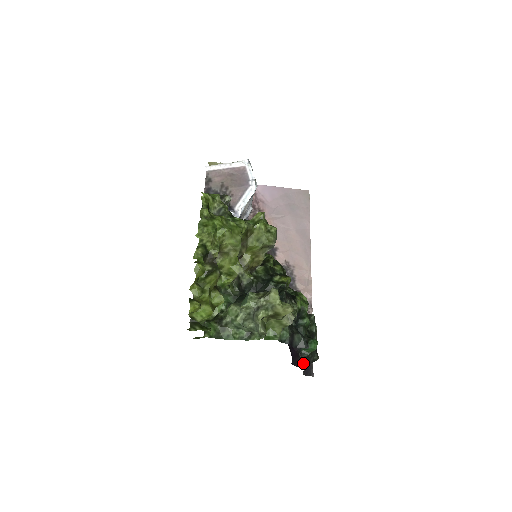
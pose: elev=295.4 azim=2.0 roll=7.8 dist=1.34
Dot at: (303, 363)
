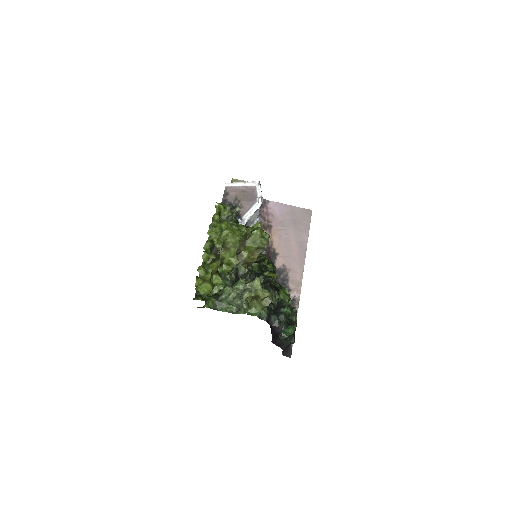
Dot at: (282, 344)
